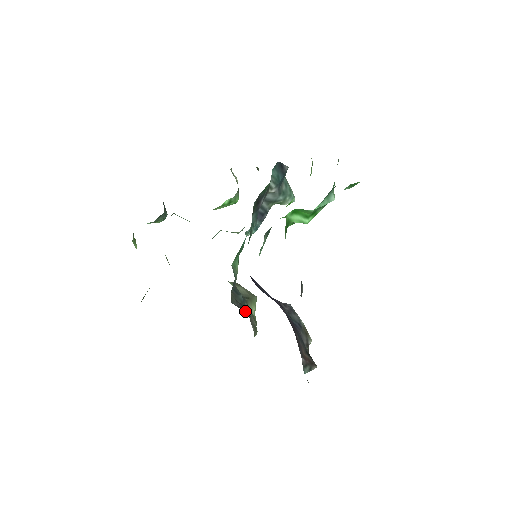
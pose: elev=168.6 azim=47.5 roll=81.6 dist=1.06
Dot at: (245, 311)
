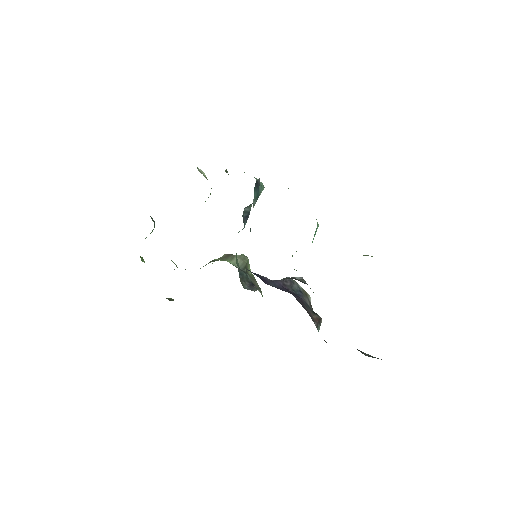
Dot at: (252, 286)
